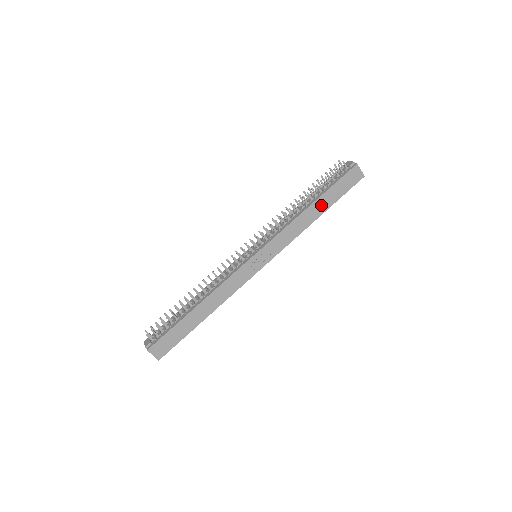
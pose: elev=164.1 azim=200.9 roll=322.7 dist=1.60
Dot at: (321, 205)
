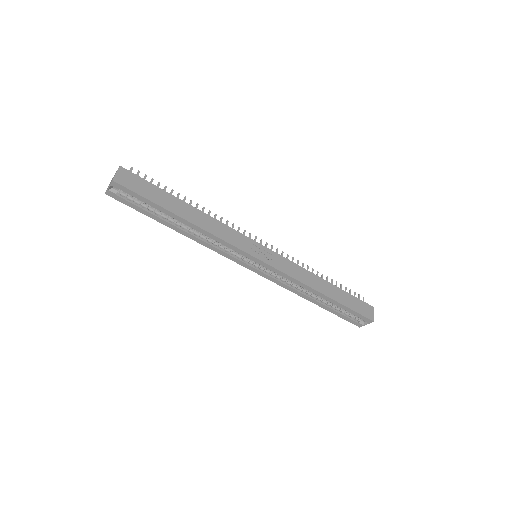
Dot at: (332, 291)
